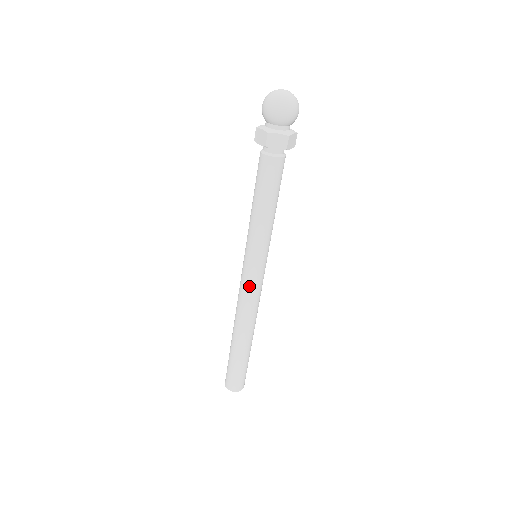
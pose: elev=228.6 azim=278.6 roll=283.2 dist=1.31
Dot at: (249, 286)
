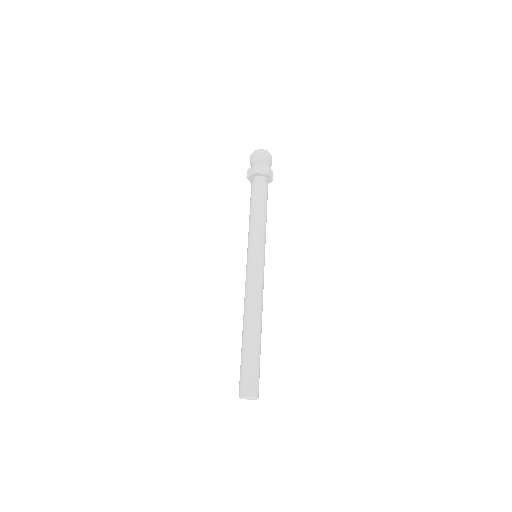
Dot at: (253, 275)
